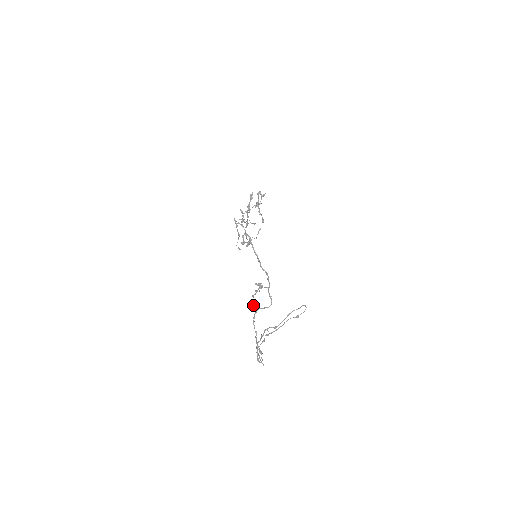
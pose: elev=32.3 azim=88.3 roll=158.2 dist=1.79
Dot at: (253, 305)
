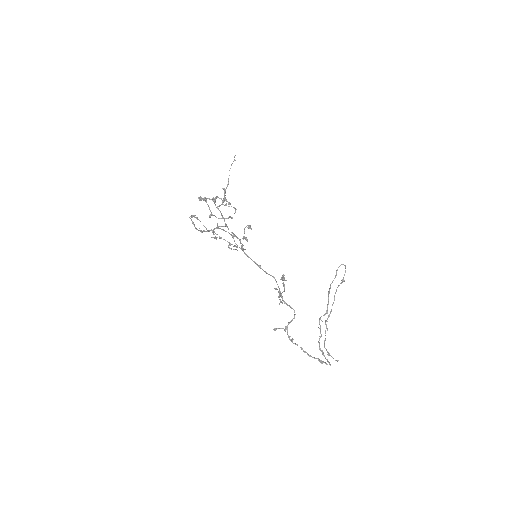
Dot at: (279, 328)
